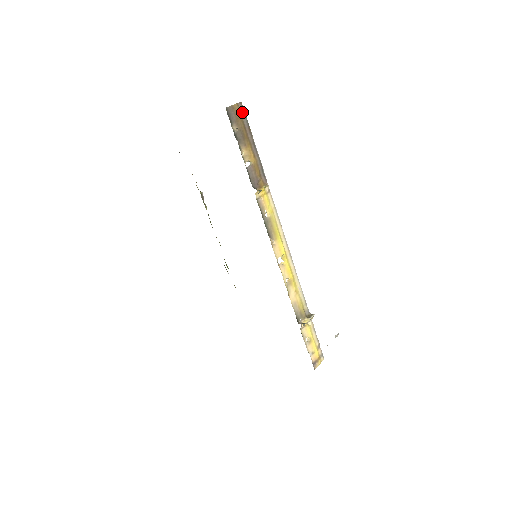
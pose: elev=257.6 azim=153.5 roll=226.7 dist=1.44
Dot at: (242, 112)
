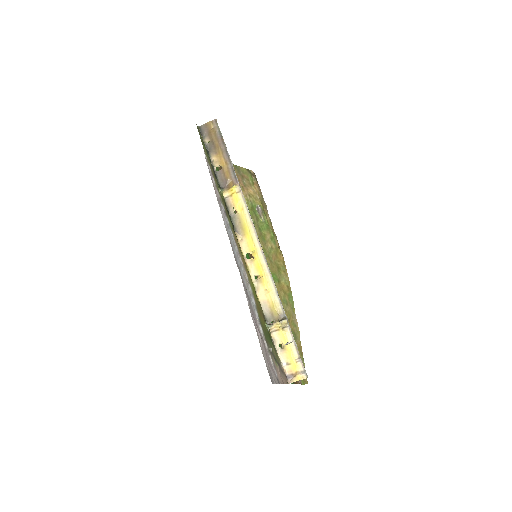
Dot at: (216, 127)
